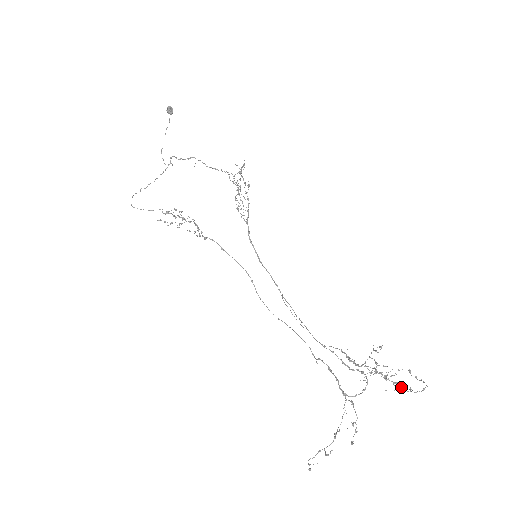
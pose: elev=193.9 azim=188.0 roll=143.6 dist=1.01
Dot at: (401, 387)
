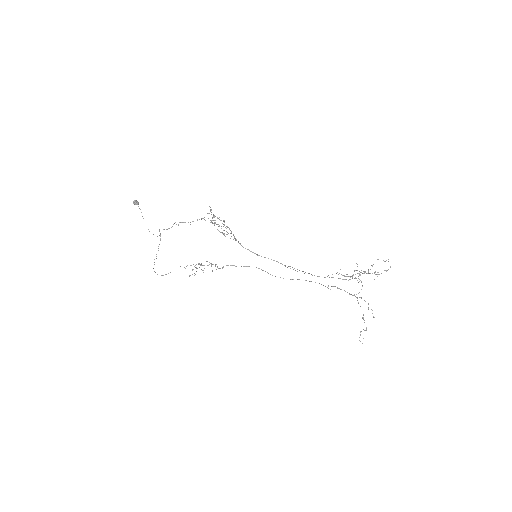
Dot at: occluded
